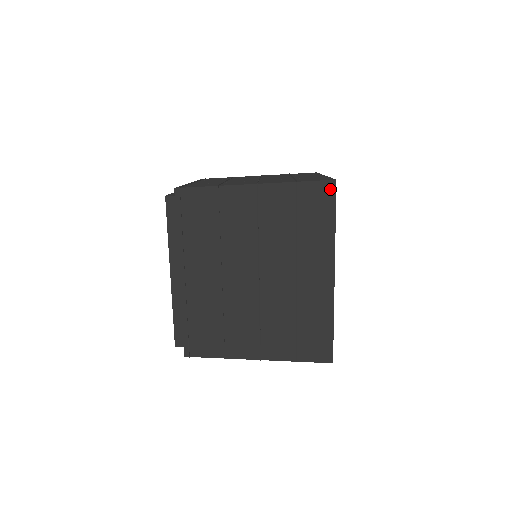
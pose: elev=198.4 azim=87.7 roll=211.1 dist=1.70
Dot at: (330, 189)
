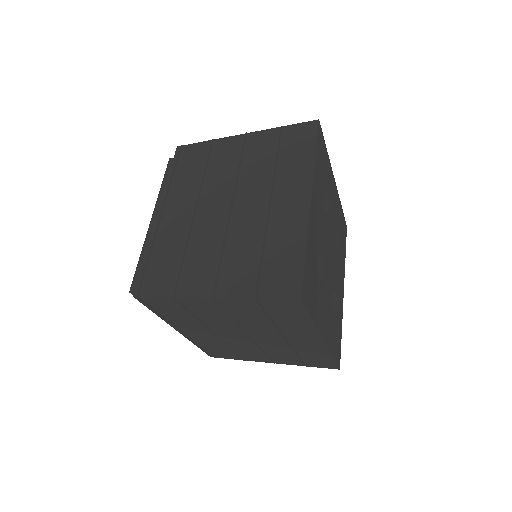
Dot at: (312, 127)
